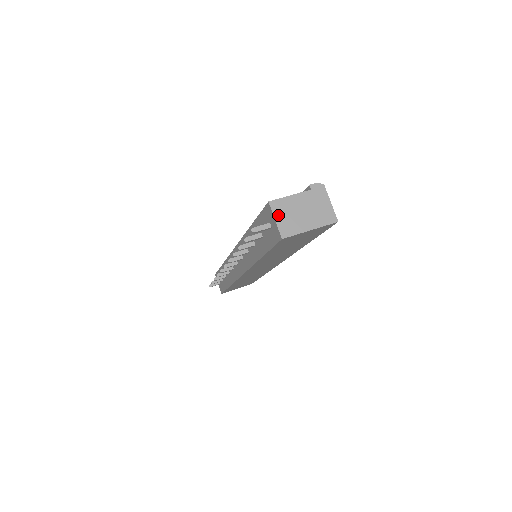
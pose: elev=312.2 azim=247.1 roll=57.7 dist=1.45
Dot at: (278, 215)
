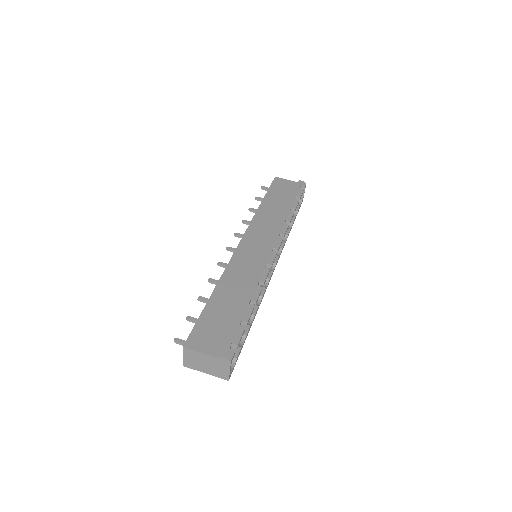
Dot at: (186, 356)
